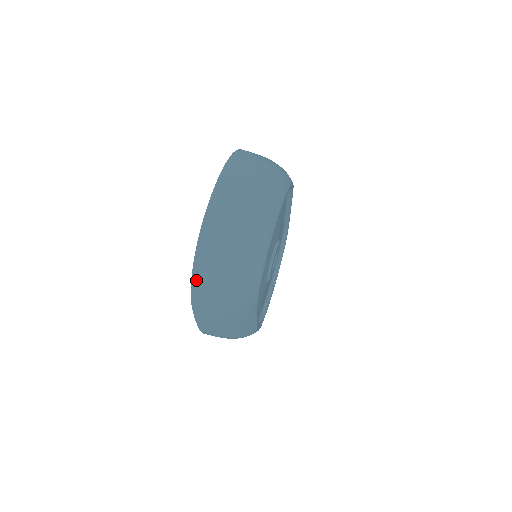
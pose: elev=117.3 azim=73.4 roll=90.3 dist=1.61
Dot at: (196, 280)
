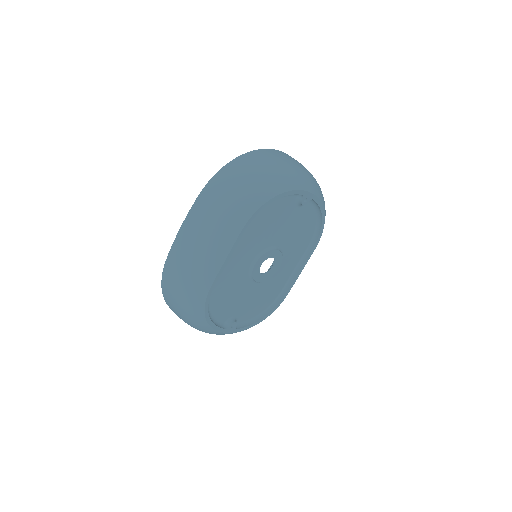
Dot at: (226, 168)
